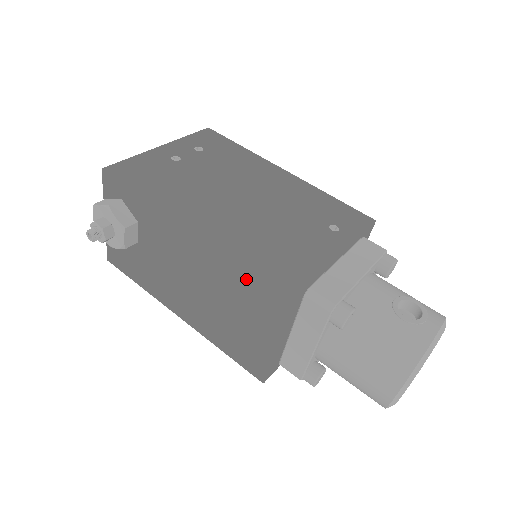
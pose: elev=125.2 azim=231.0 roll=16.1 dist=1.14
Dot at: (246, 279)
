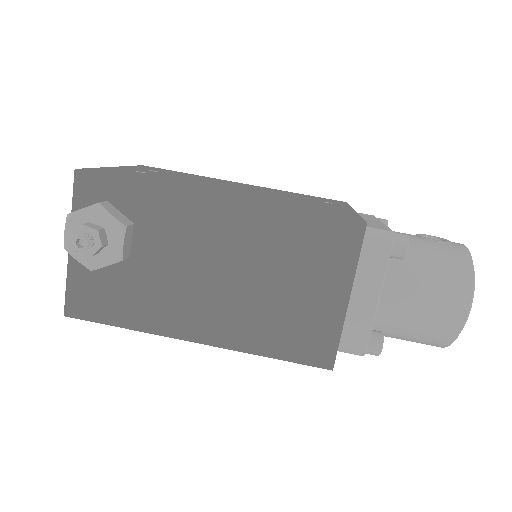
Dot at: (306, 228)
